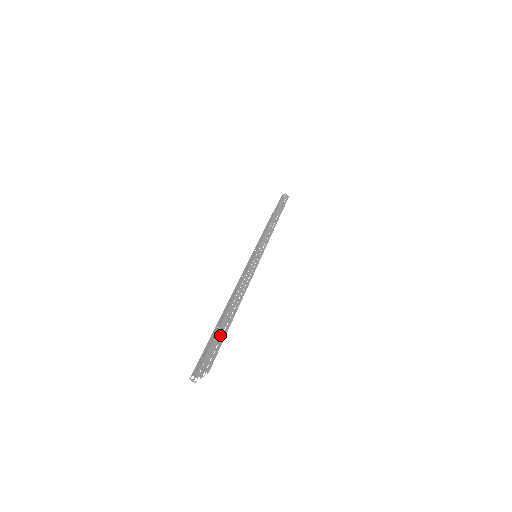
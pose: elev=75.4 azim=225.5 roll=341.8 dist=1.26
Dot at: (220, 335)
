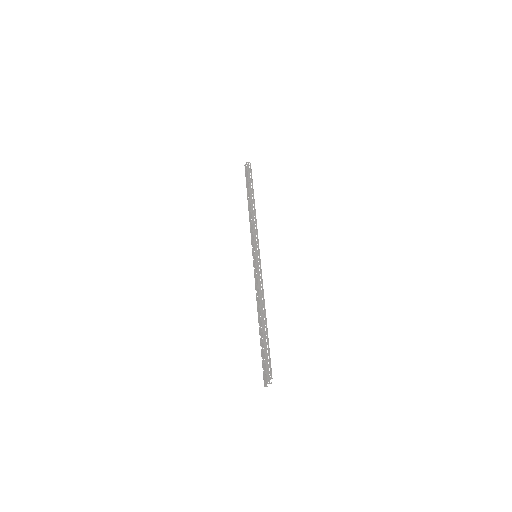
Dot at: (266, 348)
